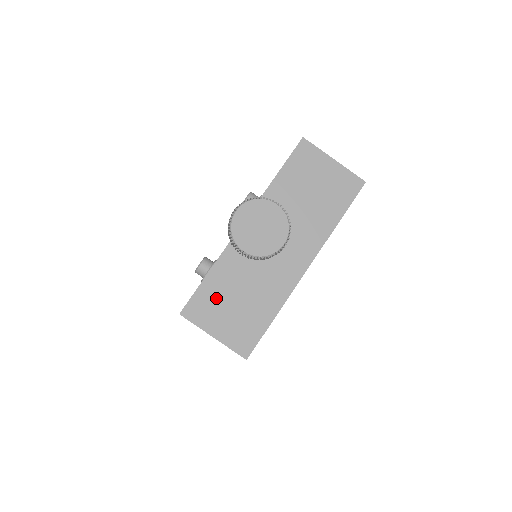
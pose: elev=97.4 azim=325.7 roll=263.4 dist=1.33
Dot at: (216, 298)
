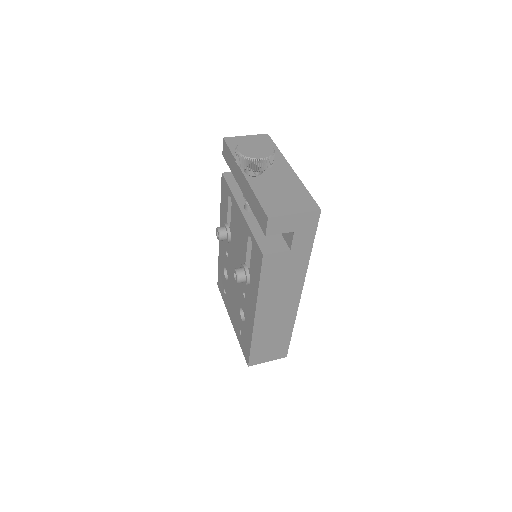
Dot at: (274, 201)
